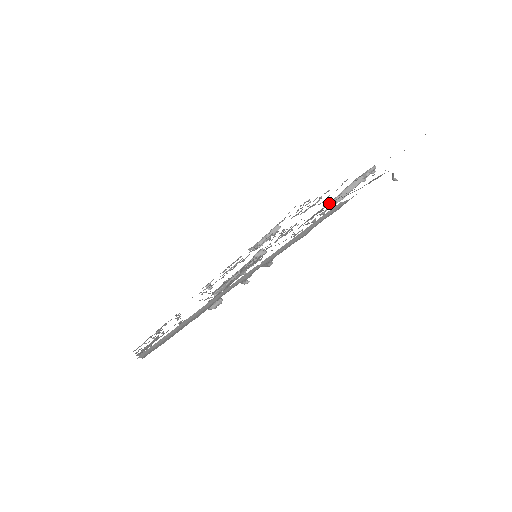
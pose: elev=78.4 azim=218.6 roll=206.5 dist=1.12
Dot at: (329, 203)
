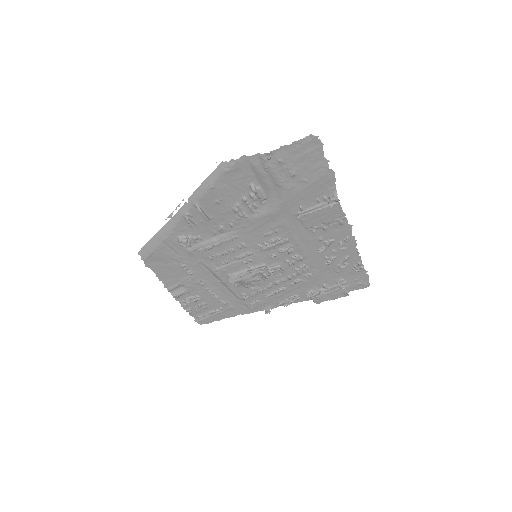
Dot at: (300, 219)
